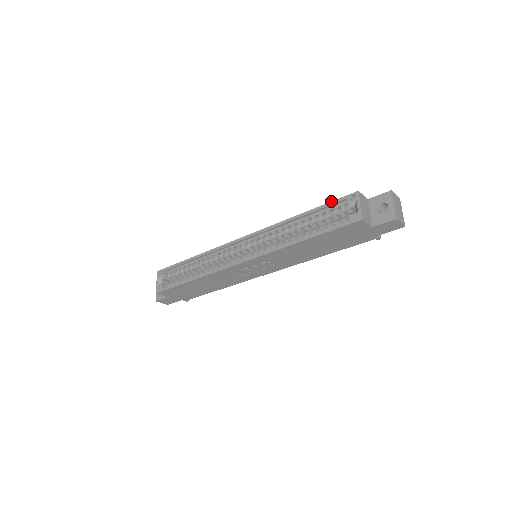
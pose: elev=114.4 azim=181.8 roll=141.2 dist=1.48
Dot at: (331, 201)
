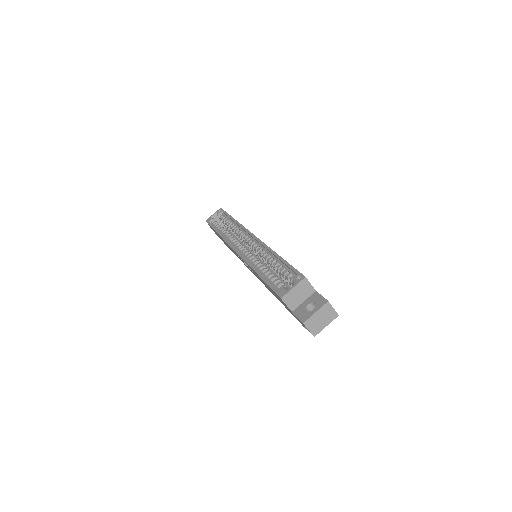
Dot at: occluded
